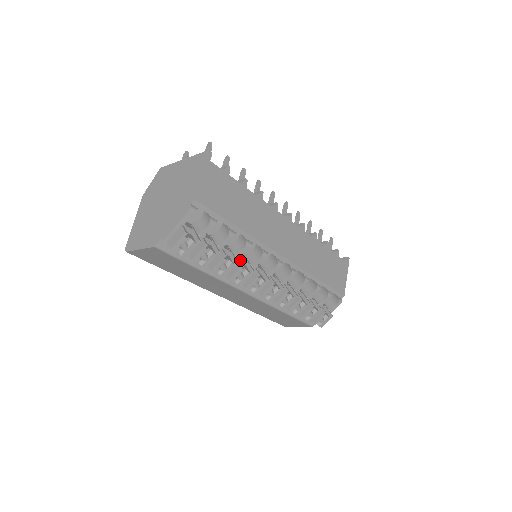
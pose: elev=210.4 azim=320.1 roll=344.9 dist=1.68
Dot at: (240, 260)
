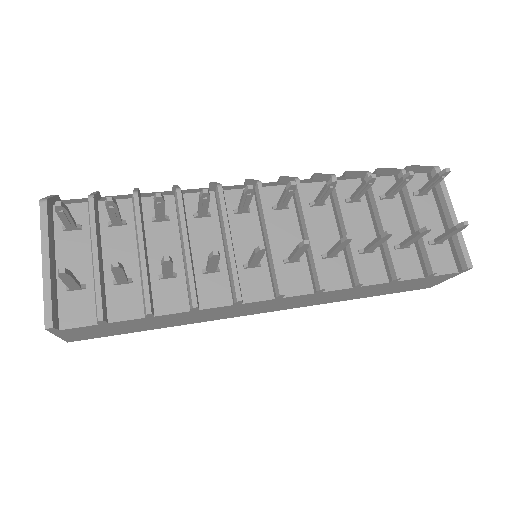
Dot at: occluded
